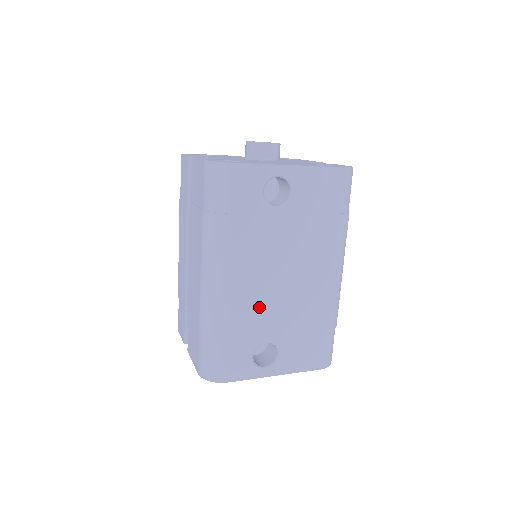
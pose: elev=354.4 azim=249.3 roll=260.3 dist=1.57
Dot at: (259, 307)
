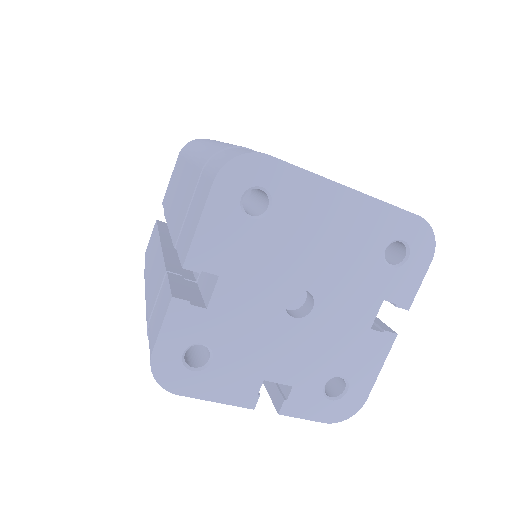
Dot at: occluded
